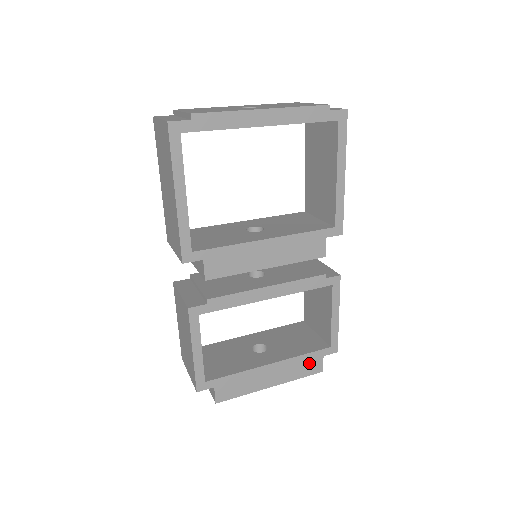
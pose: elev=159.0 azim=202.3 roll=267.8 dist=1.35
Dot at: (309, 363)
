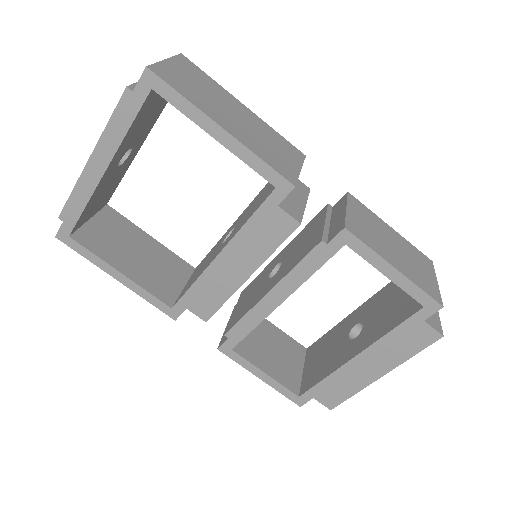
Dot at: (409, 336)
